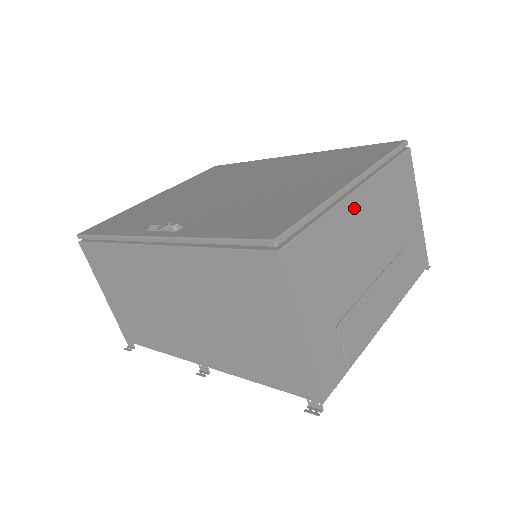
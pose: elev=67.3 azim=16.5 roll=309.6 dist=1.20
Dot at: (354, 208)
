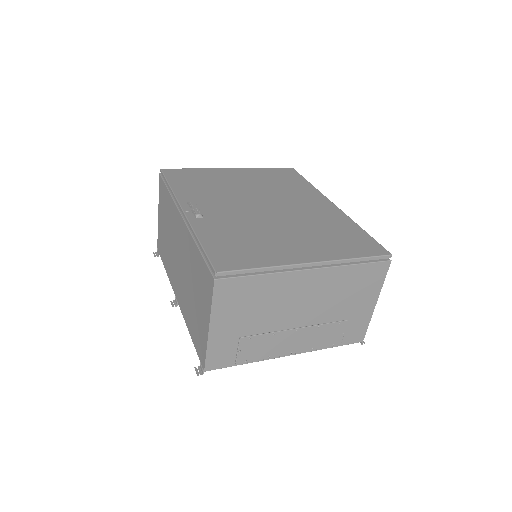
Dot at: (300, 279)
